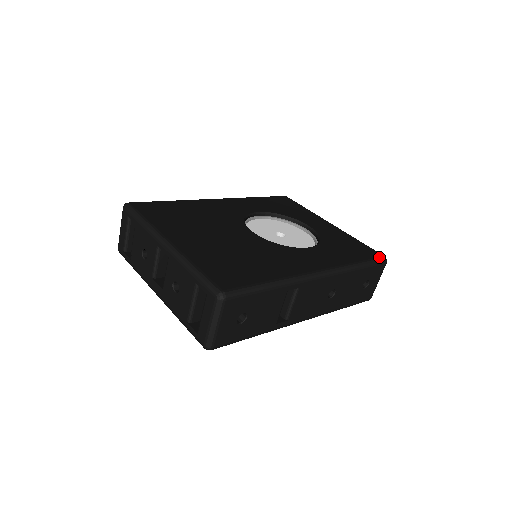
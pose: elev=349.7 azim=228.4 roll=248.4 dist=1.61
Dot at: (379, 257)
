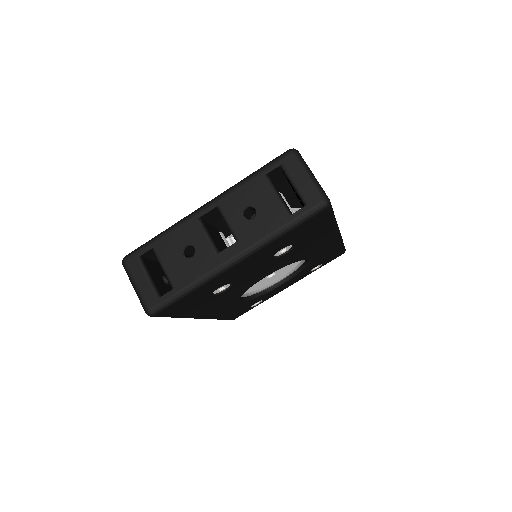
Dot at: occluded
